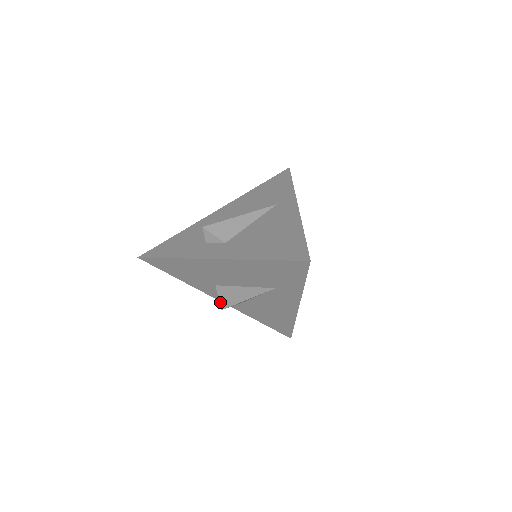
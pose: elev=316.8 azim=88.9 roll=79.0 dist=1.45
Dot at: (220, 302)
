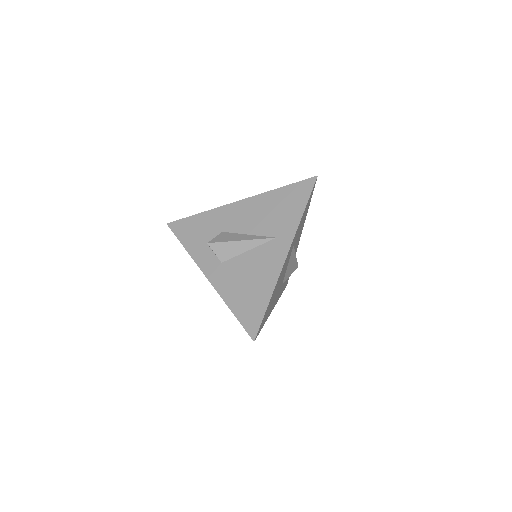
Dot at: occluded
